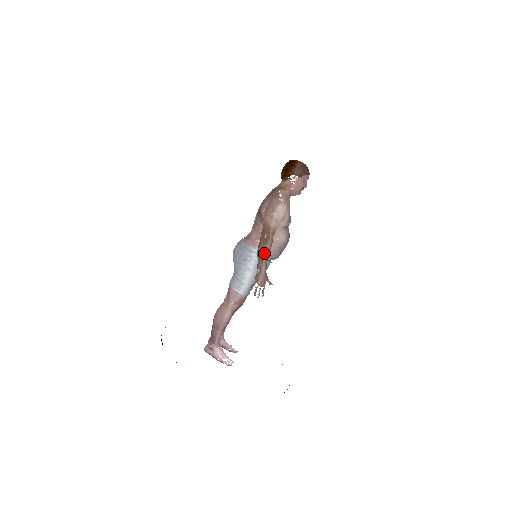
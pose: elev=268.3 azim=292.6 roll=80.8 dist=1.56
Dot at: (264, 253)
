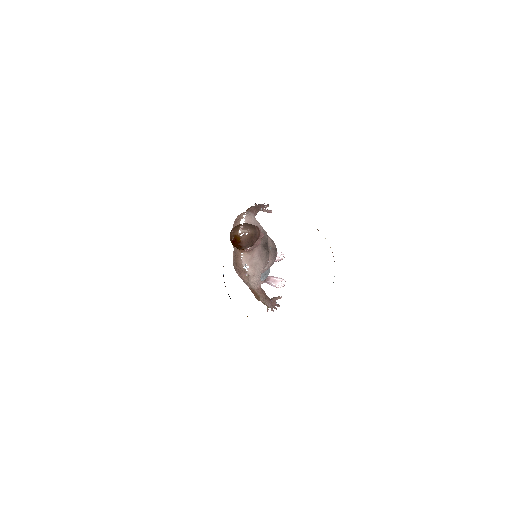
Dot at: (262, 301)
